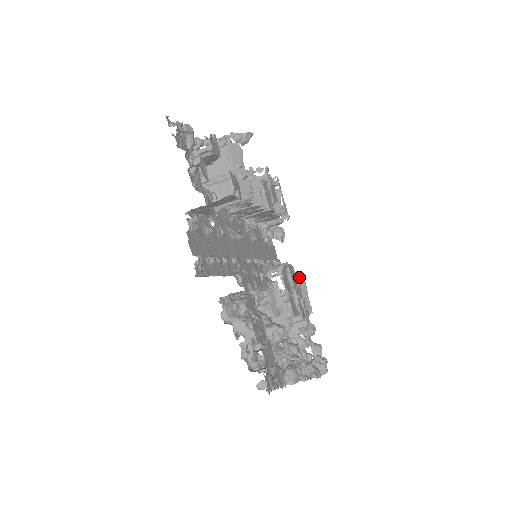
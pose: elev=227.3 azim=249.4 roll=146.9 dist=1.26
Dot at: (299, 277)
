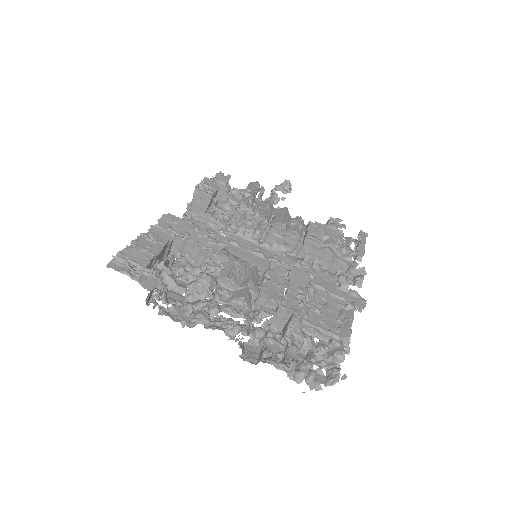
Dot at: (347, 304)
